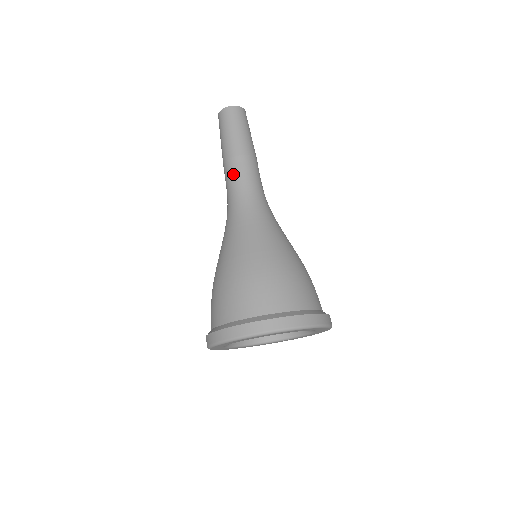
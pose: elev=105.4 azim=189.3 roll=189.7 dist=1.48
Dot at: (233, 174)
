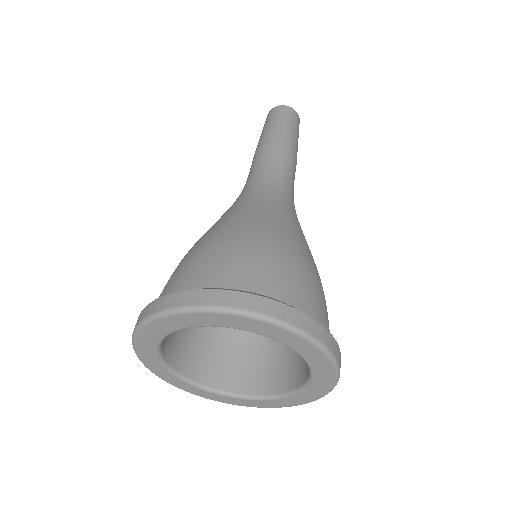
Dot at: (268, 157)
